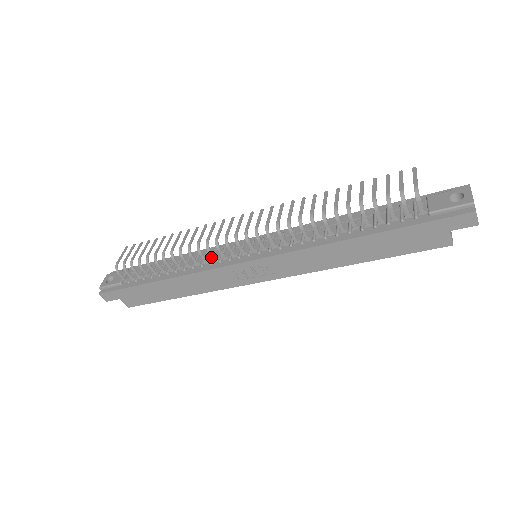
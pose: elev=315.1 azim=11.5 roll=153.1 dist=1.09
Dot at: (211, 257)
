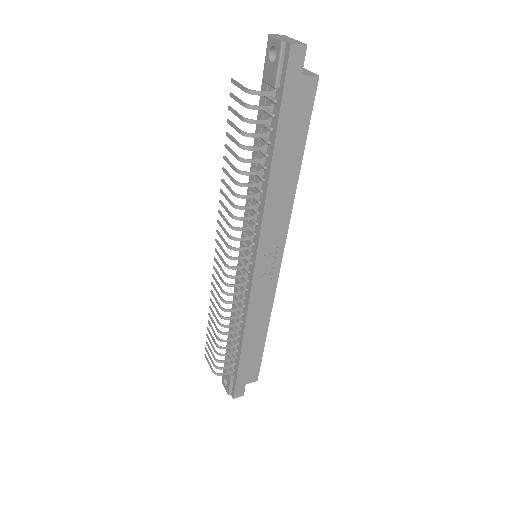
Dot at: (240, 294)
